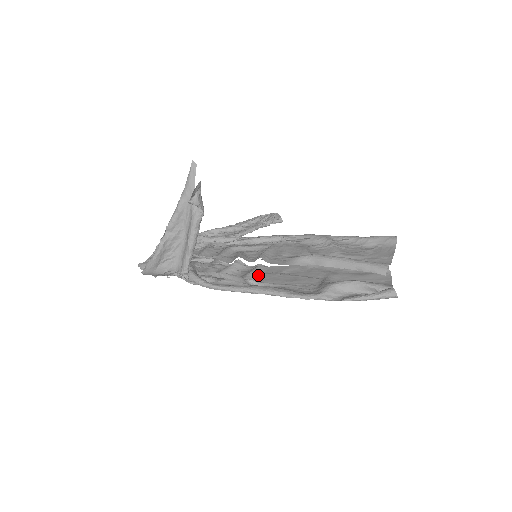
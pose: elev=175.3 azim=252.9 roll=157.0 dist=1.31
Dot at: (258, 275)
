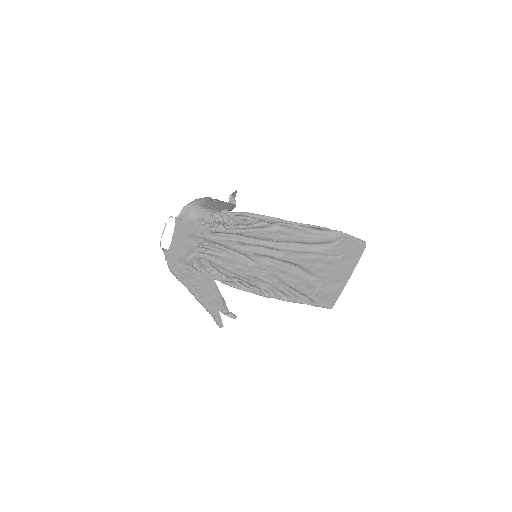
Dot at: (271, 241)
